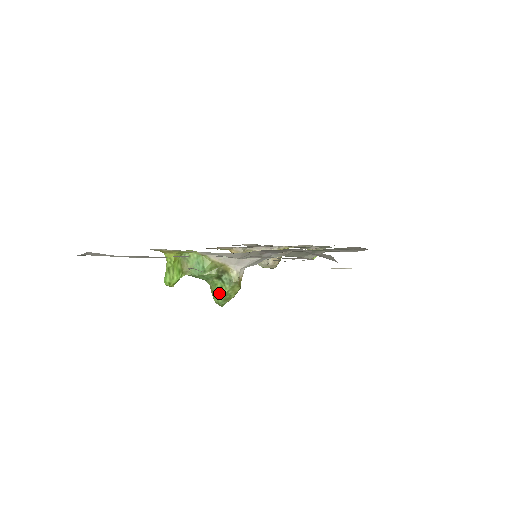
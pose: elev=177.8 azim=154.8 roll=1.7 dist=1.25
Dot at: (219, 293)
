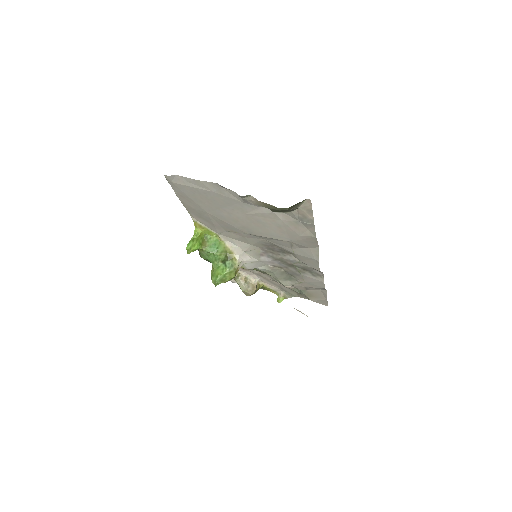
Dot at: (219, 273)
